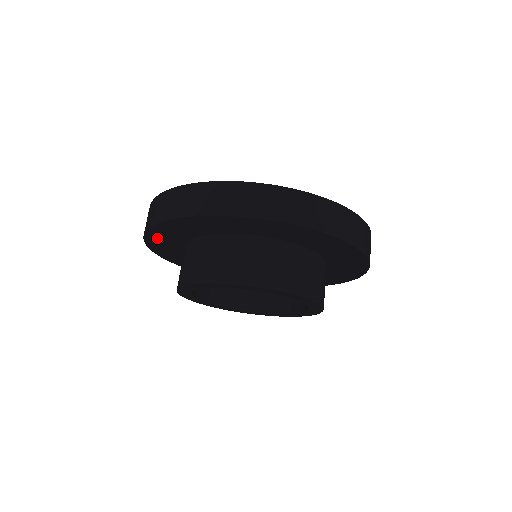
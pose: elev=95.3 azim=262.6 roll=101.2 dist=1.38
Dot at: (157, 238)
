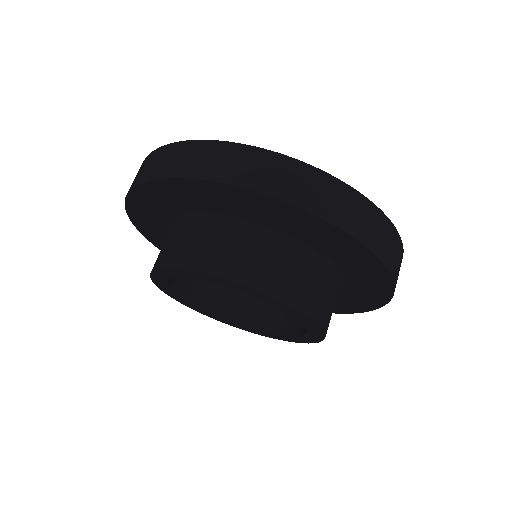
Dot at: (154, 194)
